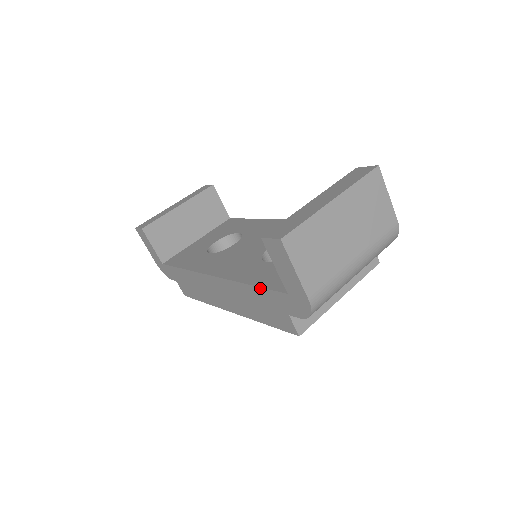
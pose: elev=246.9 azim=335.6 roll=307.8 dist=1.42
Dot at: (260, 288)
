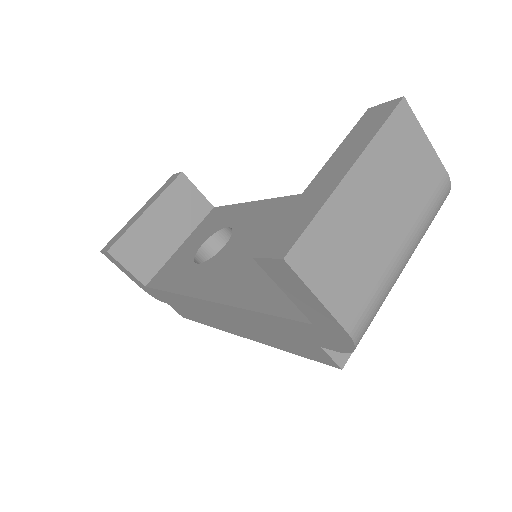
Dot at: (271, 316)
